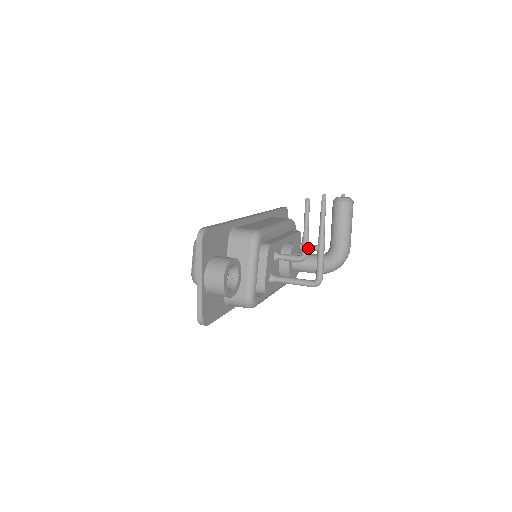
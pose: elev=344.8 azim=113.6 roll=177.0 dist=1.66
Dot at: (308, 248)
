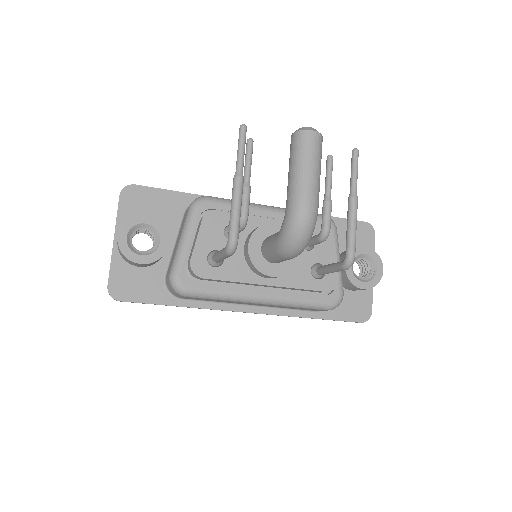
Dot at: (245, 206)
